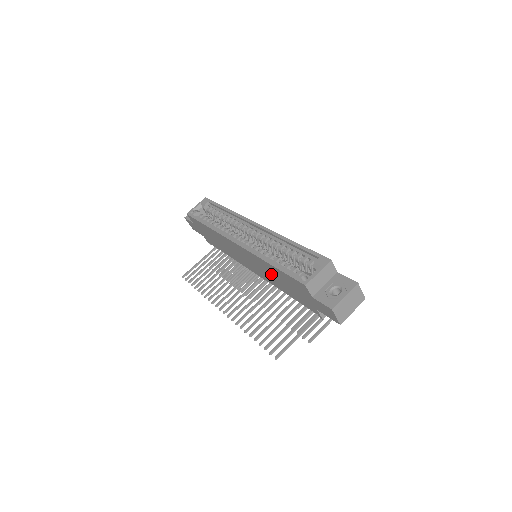
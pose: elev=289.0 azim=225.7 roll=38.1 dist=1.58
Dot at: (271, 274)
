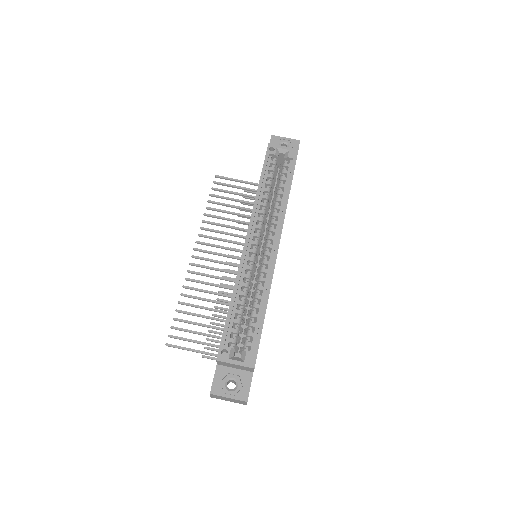
Dot at: occluded
